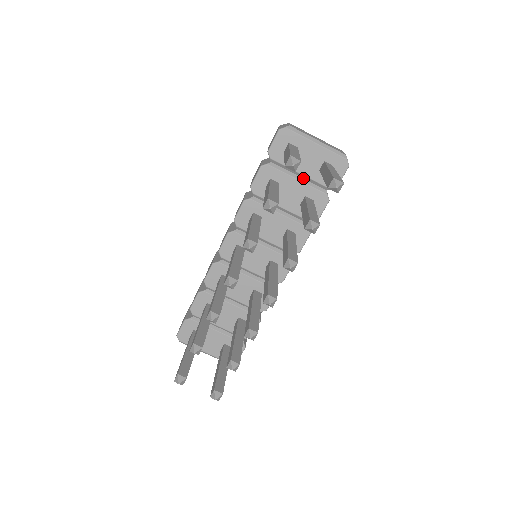
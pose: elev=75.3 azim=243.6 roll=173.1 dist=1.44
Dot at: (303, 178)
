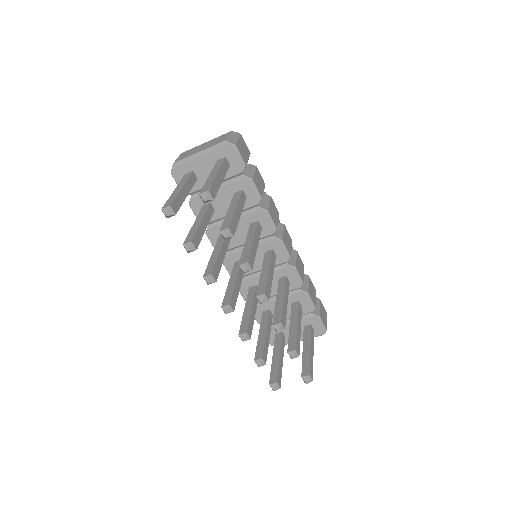
Dot at: occluded
